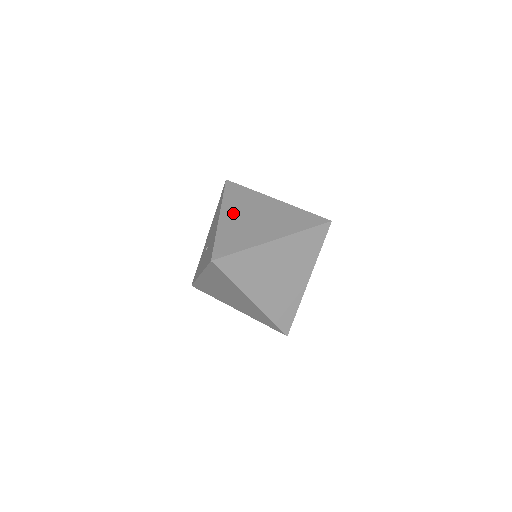
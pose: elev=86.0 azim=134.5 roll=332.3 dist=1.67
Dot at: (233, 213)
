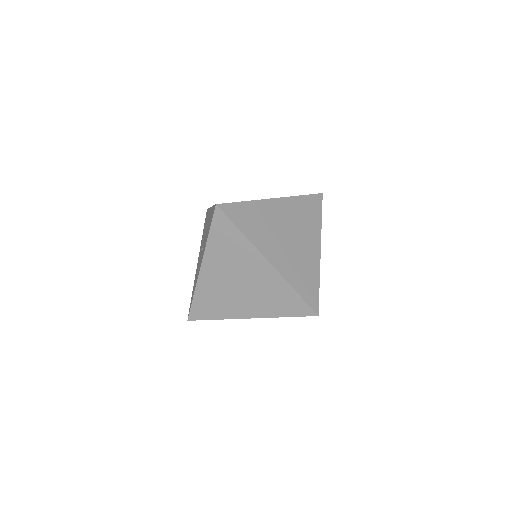
Dot at: occluded
